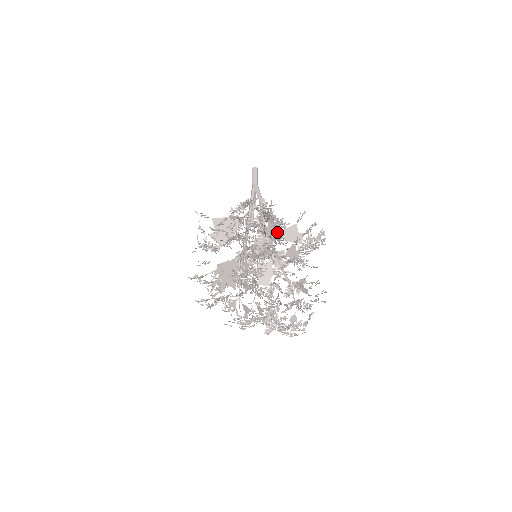
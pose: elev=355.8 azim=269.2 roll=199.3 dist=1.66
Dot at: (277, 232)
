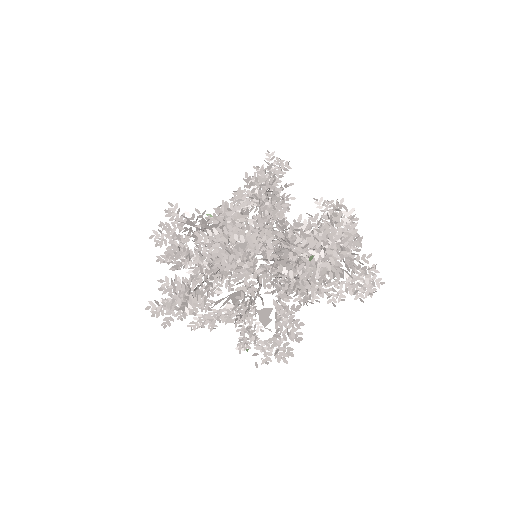
Dot at: occluded
